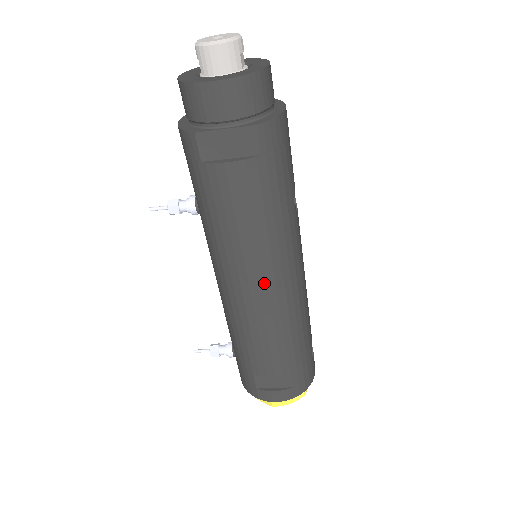
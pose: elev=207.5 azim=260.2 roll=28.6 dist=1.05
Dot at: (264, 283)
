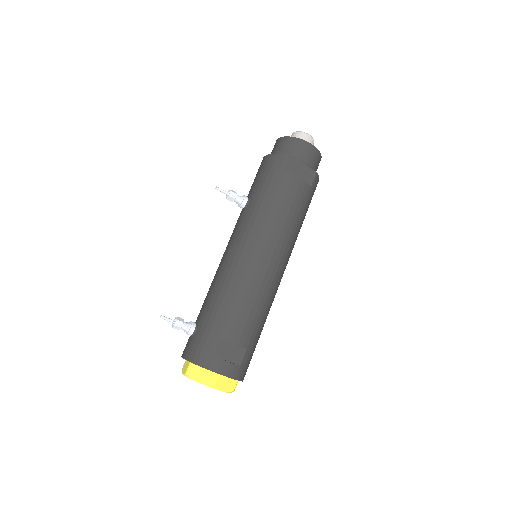
Dot at: (275, 259)
